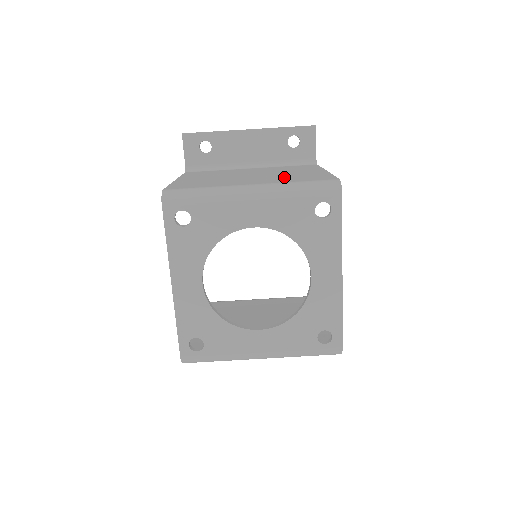
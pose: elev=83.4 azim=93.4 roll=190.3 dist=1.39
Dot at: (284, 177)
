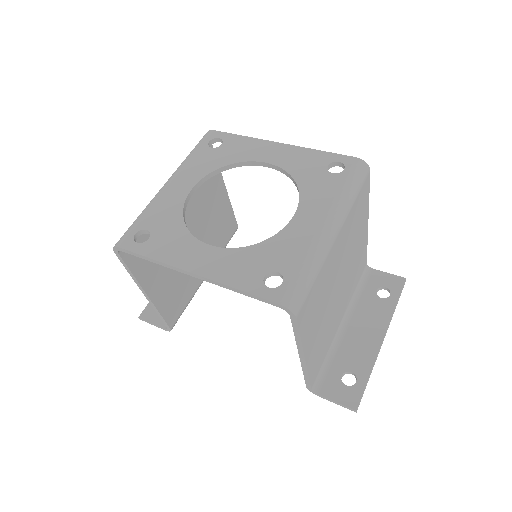
Dot at: occluded
